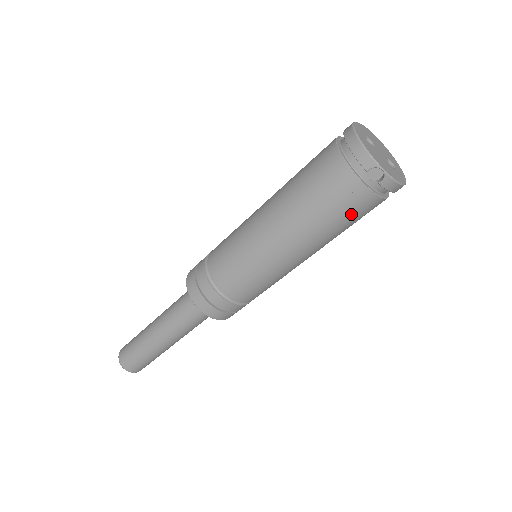
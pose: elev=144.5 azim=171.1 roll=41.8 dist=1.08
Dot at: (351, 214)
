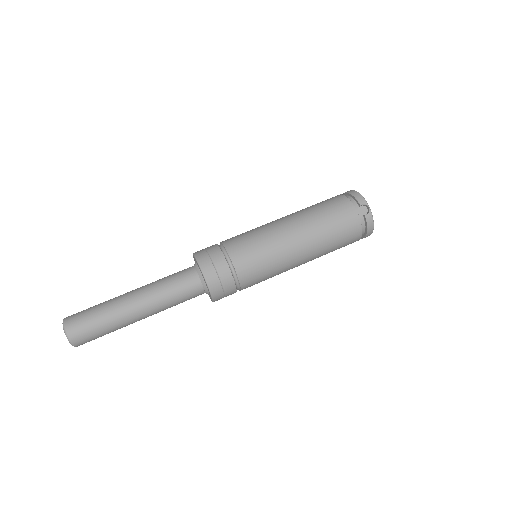
Dot at: (343, 231)
